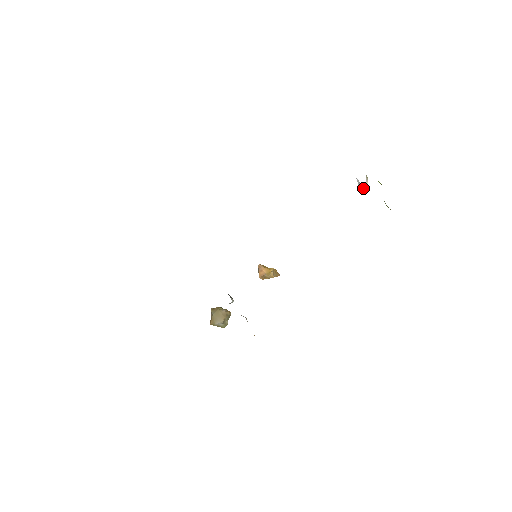
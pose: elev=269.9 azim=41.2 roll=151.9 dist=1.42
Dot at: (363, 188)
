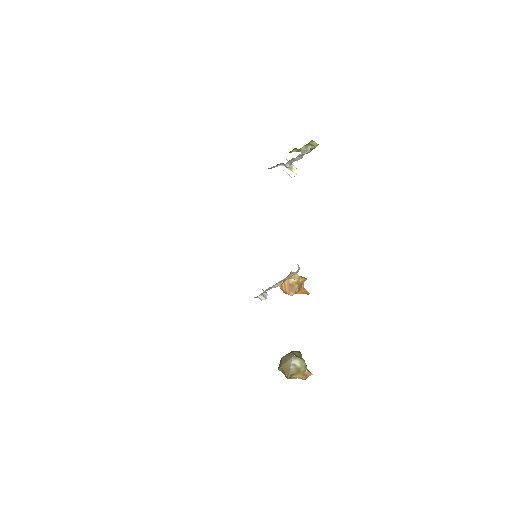
Dot at: (295, 173)
